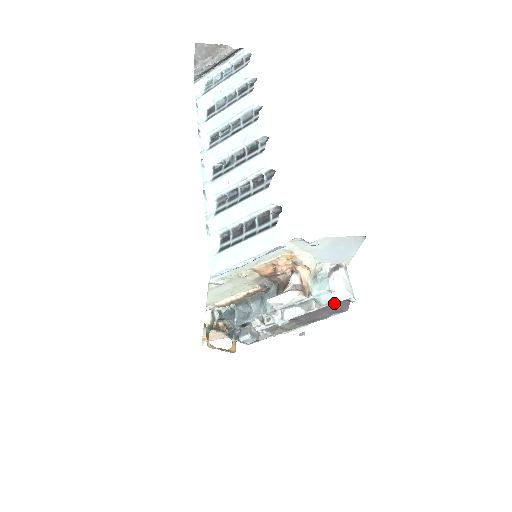
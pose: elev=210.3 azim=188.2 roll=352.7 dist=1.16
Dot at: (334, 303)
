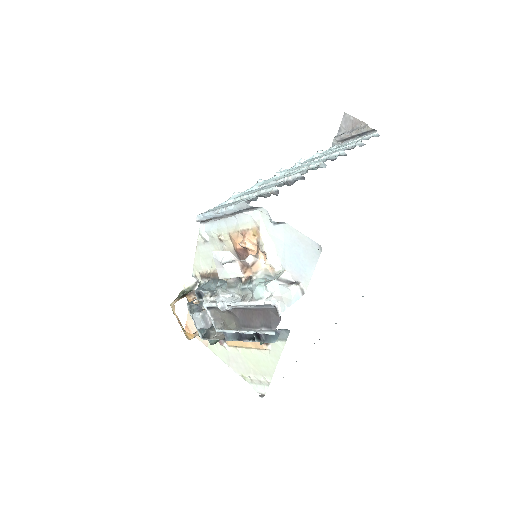
Dot at: (264, 303)
